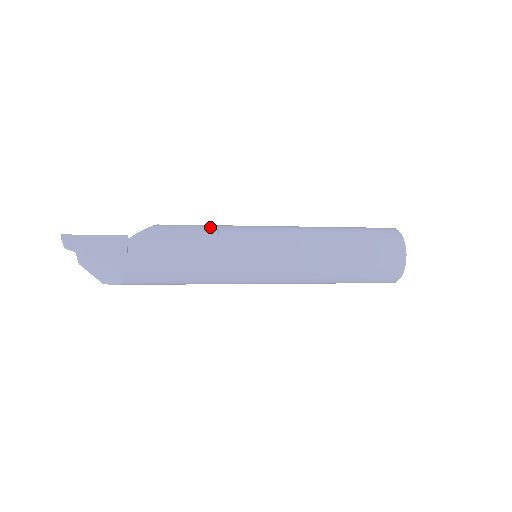
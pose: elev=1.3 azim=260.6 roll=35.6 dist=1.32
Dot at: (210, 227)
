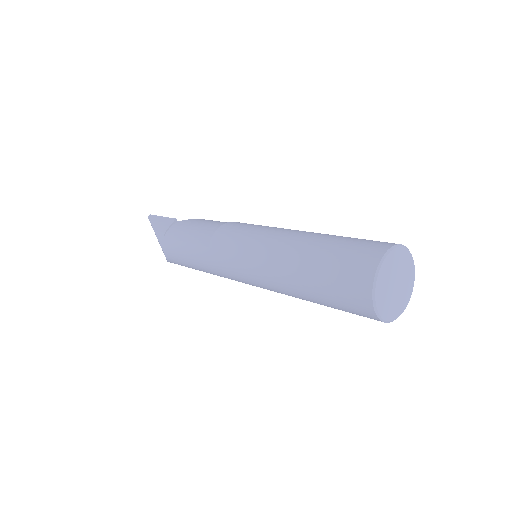
Dot at: occluded
